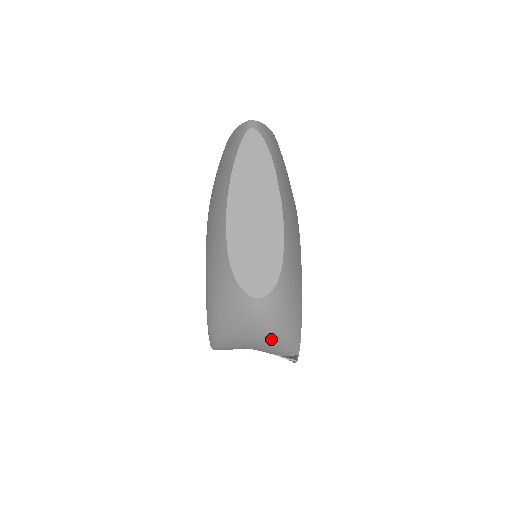
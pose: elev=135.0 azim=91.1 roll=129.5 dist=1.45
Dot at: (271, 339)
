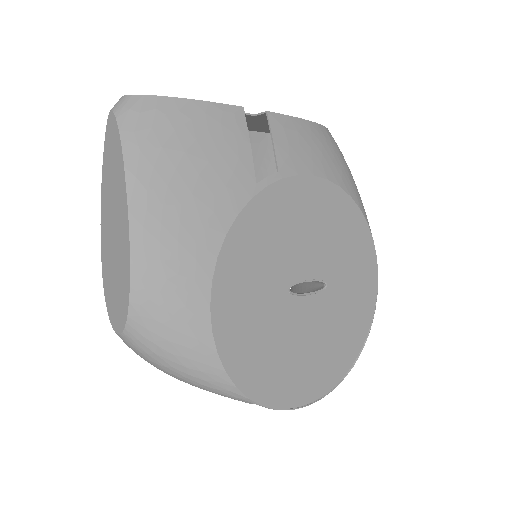
Dot at: (181, 380)
